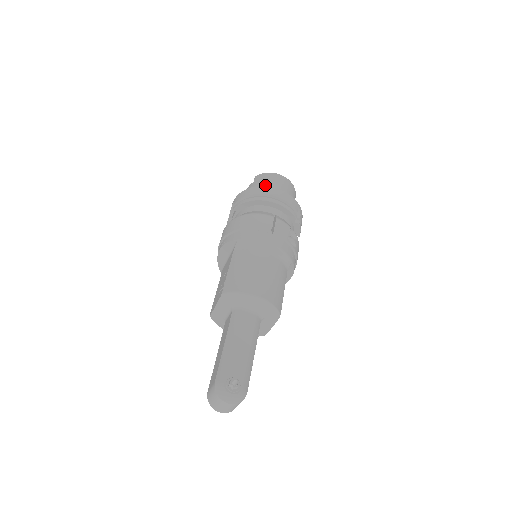
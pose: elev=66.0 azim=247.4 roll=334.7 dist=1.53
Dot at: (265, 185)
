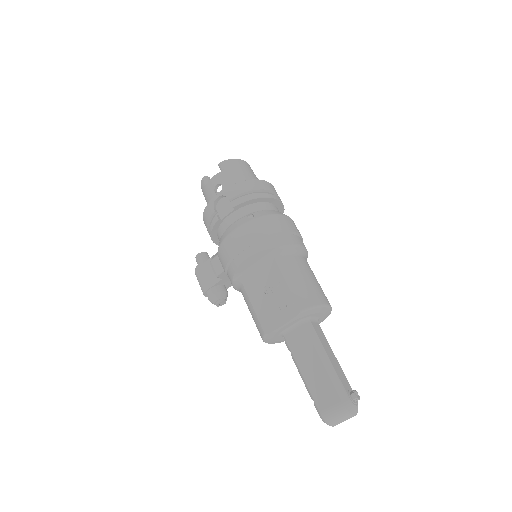
Dot at: (246, 176)
